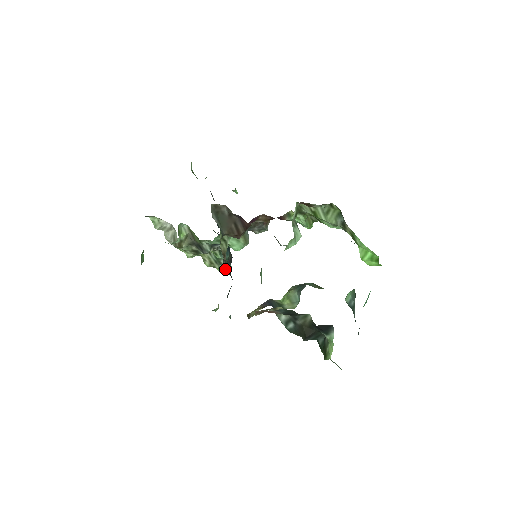
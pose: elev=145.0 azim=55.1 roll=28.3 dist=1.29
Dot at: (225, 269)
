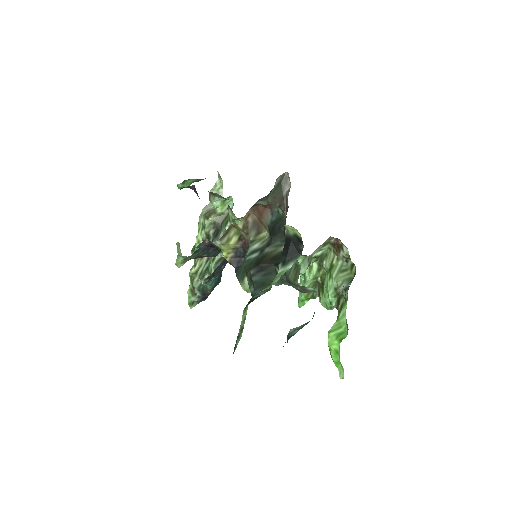
Dot at: (193, 297)
